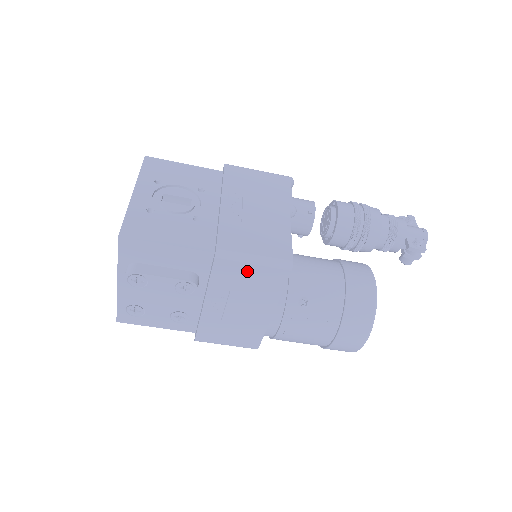
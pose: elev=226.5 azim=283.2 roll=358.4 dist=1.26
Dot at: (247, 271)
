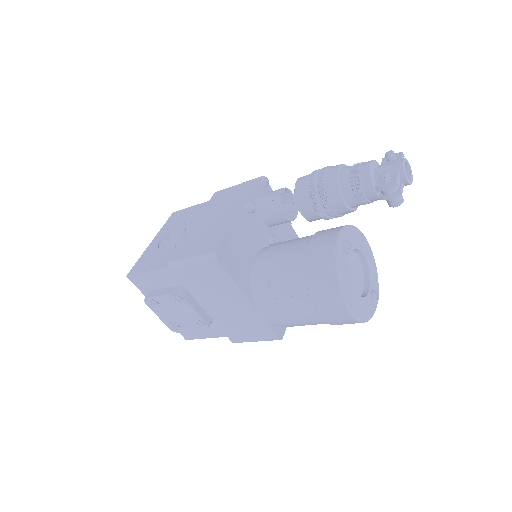
Dot at: (196, 272)
